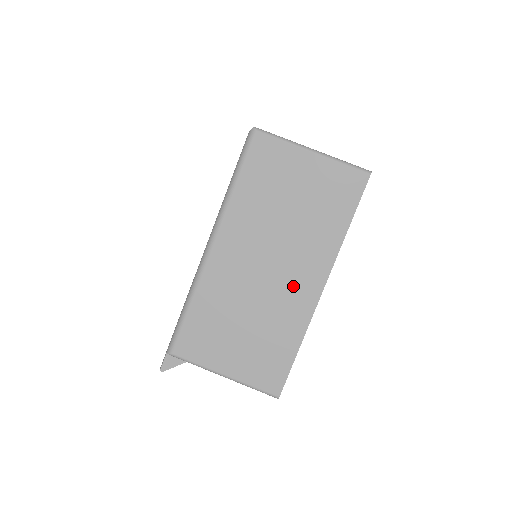
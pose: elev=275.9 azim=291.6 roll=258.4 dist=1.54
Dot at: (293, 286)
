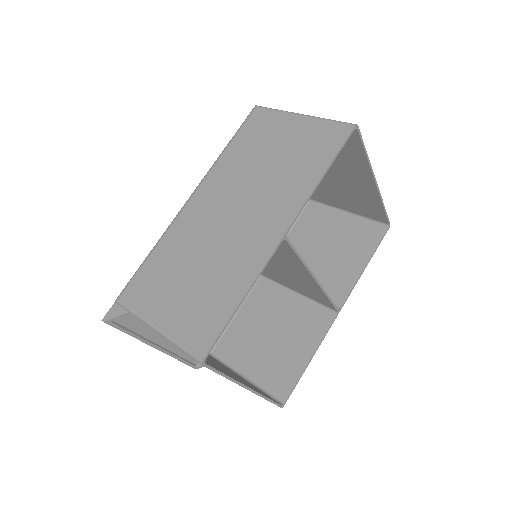
Dot at: (253, 232)
